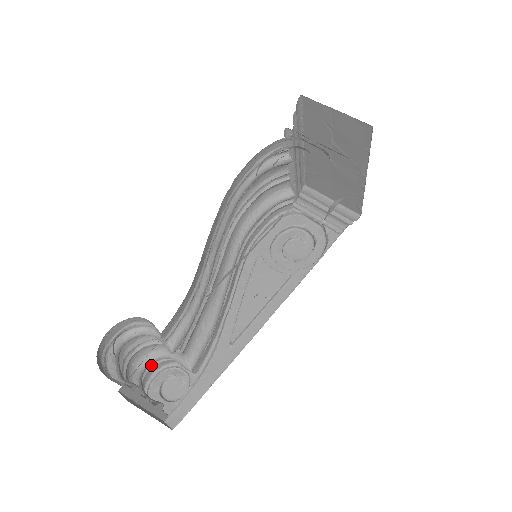
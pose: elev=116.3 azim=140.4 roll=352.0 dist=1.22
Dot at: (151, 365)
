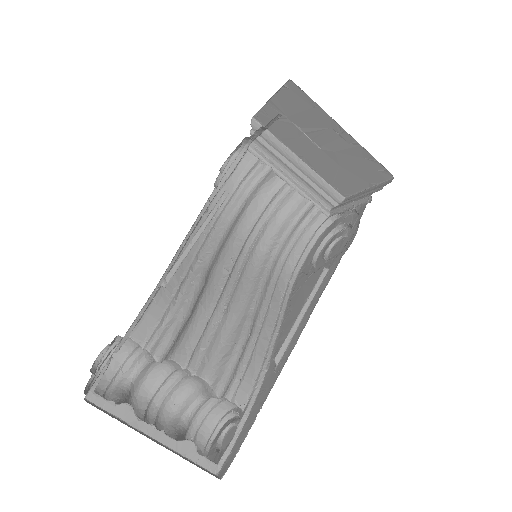
Dot at: (201, 417)
